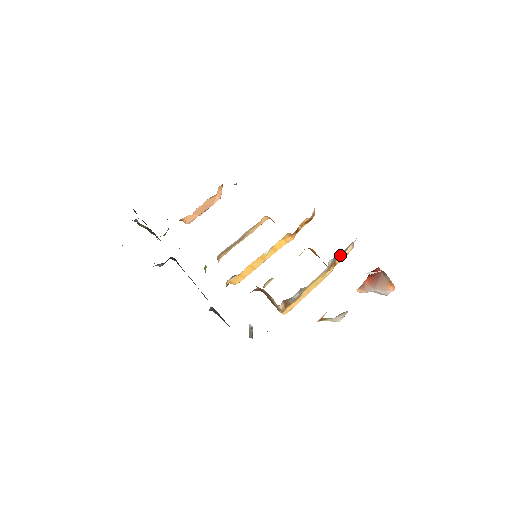
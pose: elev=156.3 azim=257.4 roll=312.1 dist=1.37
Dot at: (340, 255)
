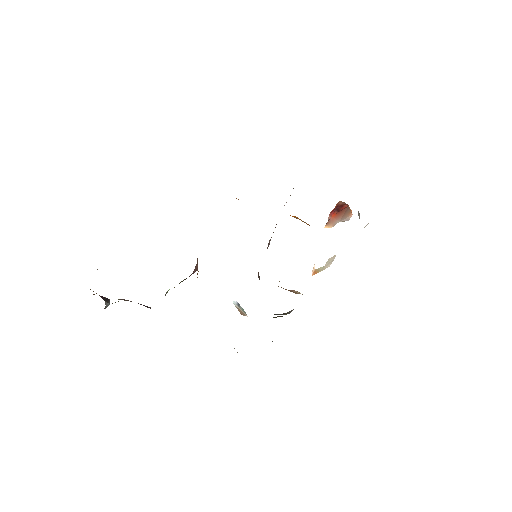
Dot at: occluded
